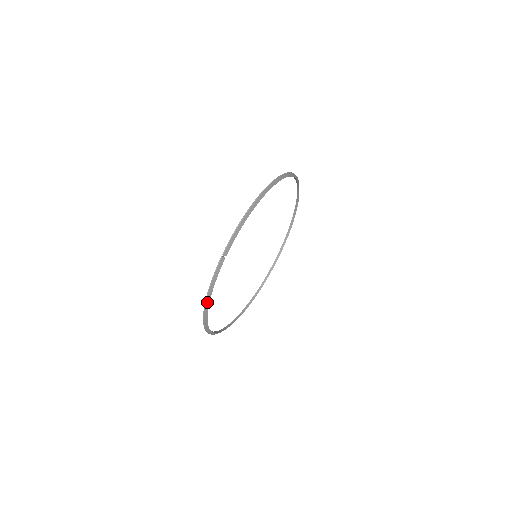
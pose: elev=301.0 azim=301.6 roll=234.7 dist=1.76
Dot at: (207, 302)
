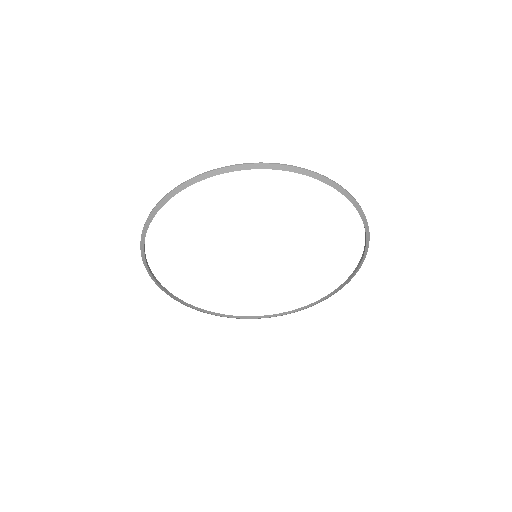
Dot at: (144, 260)
